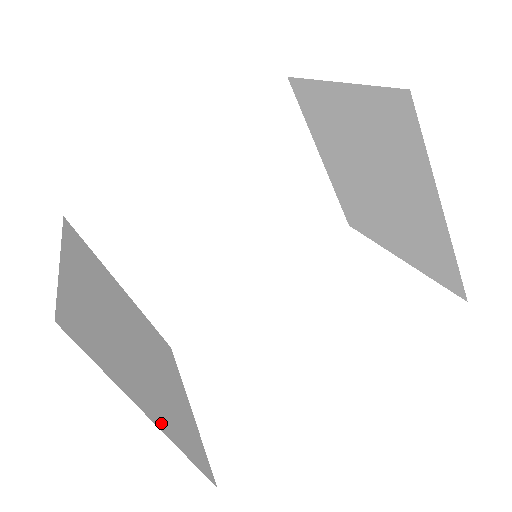
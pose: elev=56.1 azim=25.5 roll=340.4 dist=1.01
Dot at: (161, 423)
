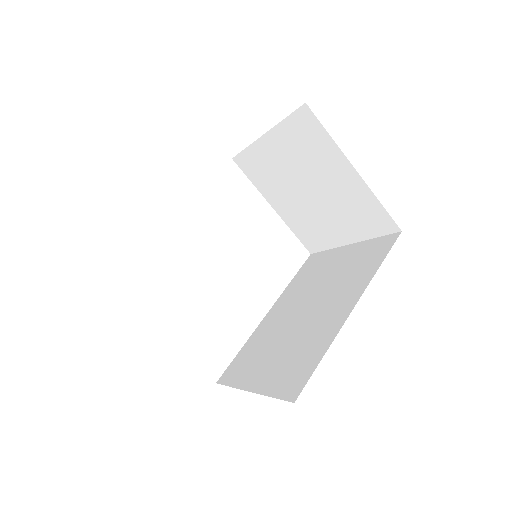
Dot at: occluded
